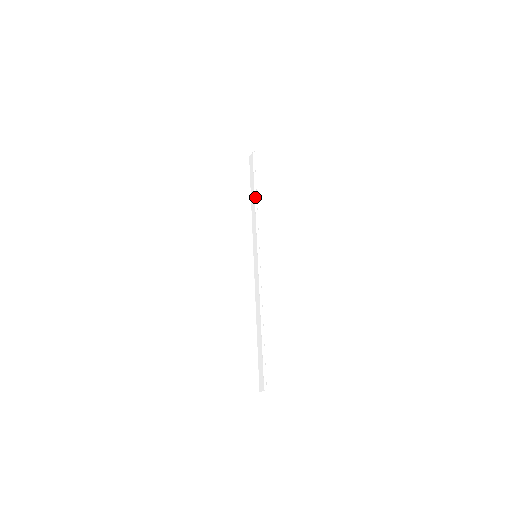
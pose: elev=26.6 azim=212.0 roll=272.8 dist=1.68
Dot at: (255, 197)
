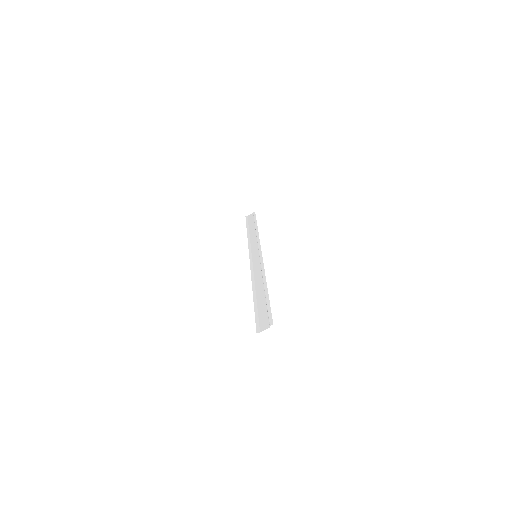
Dot at: (256, 229)
